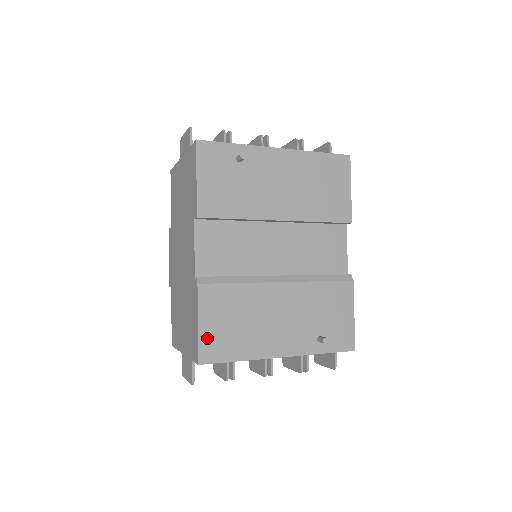
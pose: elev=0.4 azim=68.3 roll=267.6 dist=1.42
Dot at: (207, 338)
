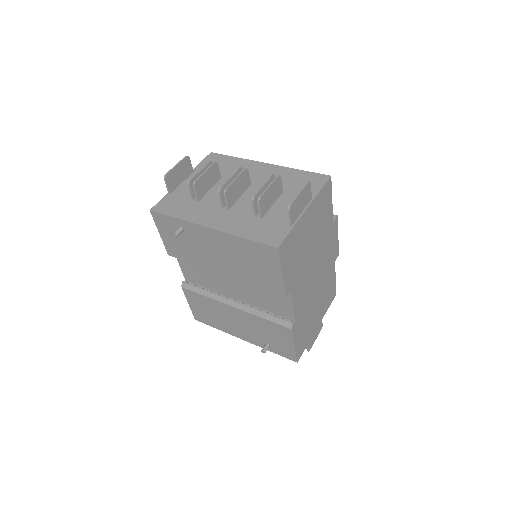
Dot at: (196, 312)
